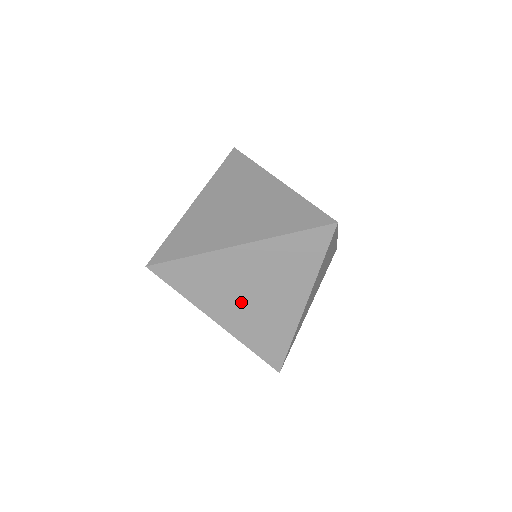
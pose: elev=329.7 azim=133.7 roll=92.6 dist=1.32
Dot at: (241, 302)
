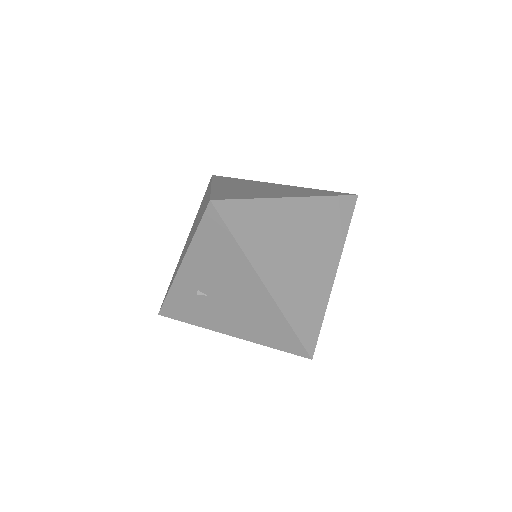
Dot at: (288, 261)
